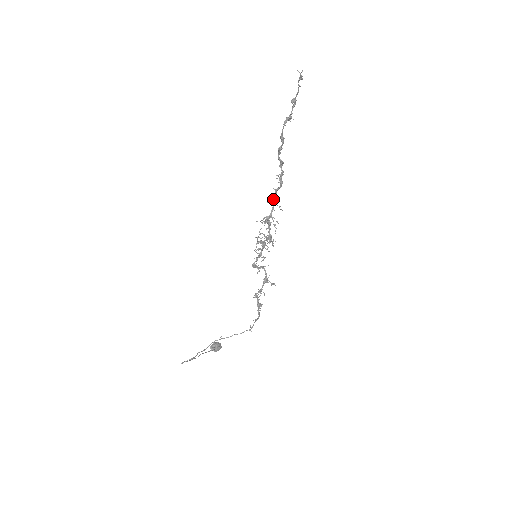
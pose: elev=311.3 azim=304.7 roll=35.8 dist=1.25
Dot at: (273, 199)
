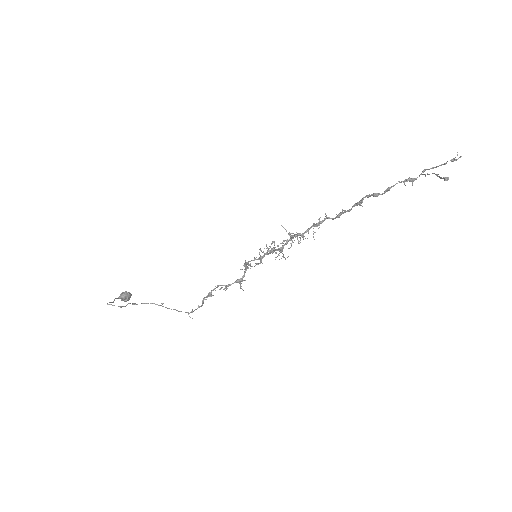
Dot at: (318, 223)
